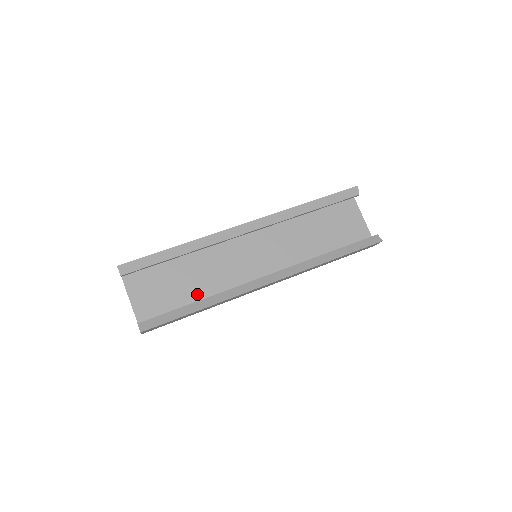
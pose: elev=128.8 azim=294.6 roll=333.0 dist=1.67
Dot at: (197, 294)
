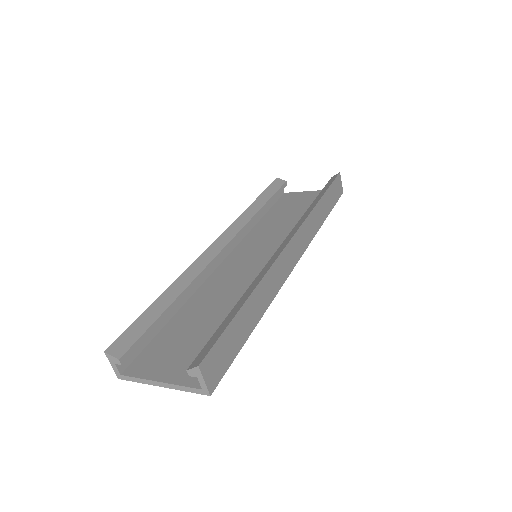
Dot at: occluded
